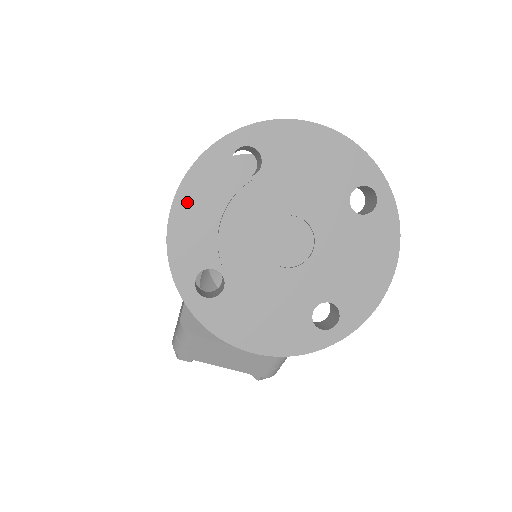
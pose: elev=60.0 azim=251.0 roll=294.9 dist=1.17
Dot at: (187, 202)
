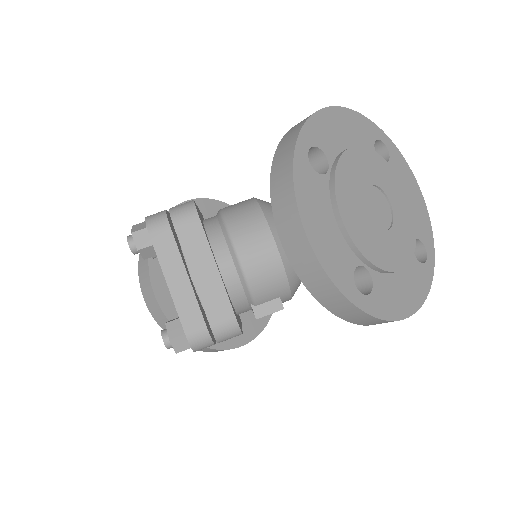
Dot at: (343, 117)
